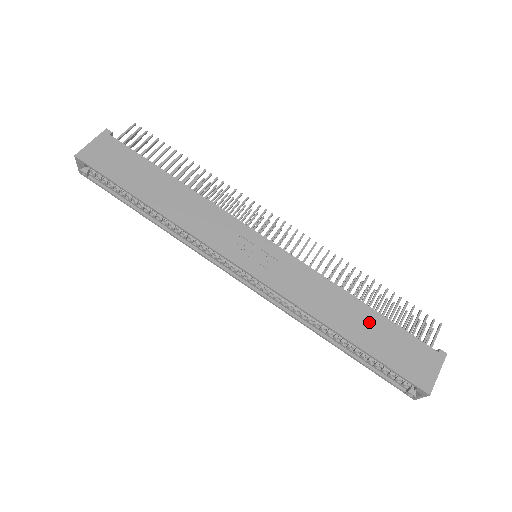
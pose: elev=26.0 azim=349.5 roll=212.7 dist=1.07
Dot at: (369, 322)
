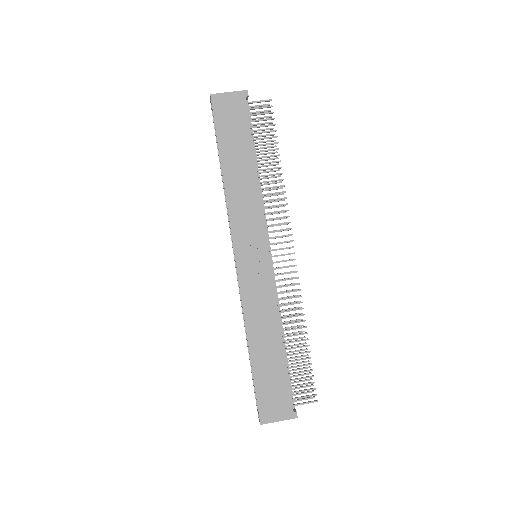
Dot at: (273, 357)
